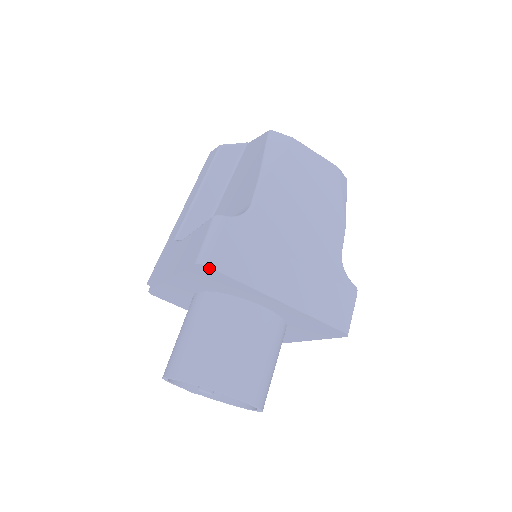
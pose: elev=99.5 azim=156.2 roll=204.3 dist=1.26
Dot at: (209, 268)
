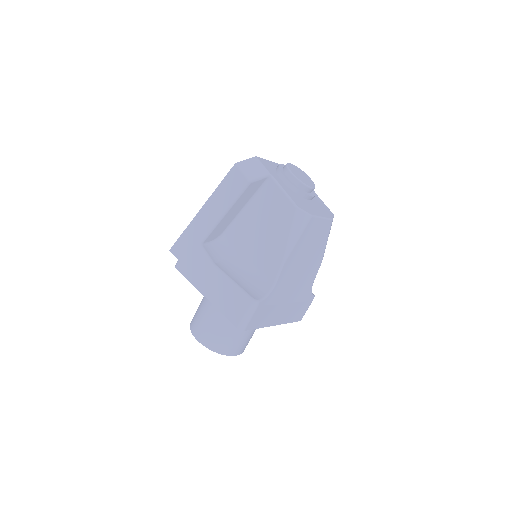
Dot at: (244, 330)
